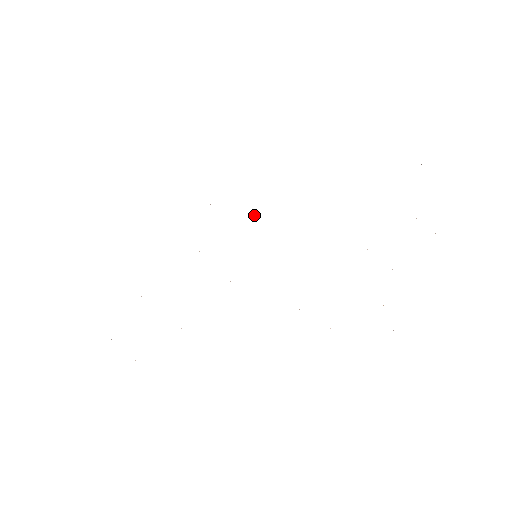
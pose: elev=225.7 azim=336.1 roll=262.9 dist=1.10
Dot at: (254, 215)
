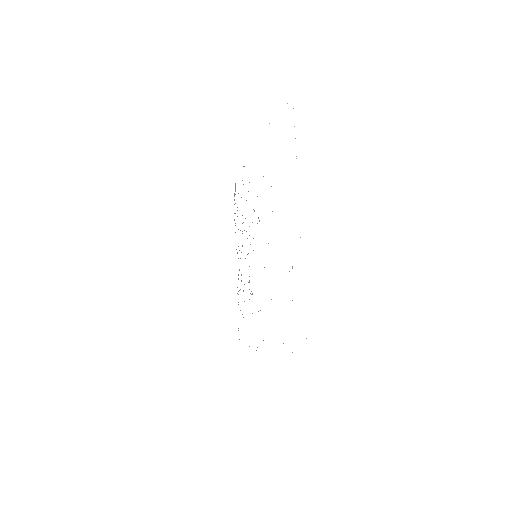
Dot at: occluded
